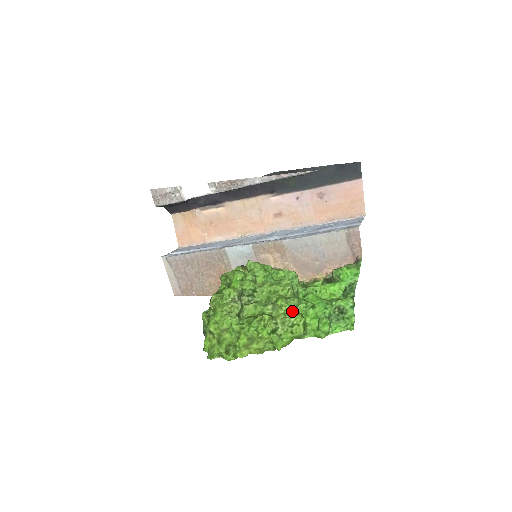
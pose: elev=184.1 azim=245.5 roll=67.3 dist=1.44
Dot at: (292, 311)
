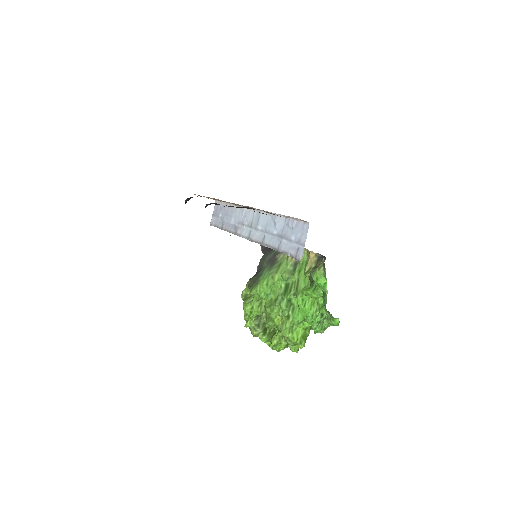
Dot at: (289, 338)
